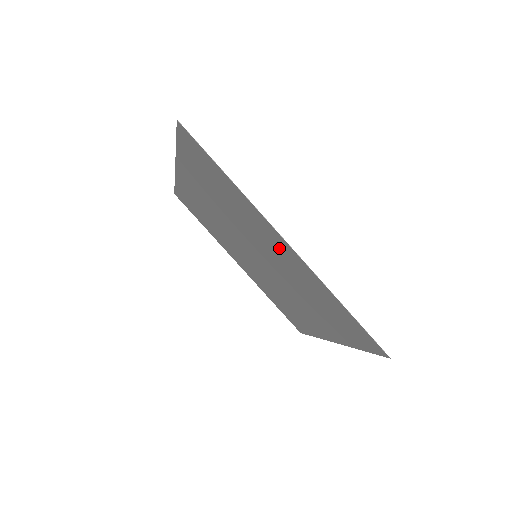
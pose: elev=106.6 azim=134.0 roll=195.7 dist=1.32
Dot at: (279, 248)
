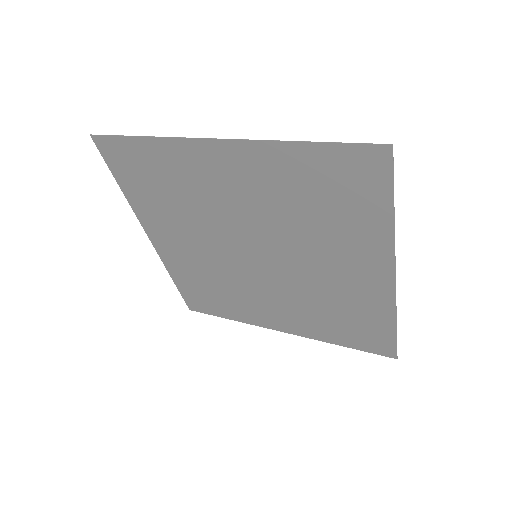
Dot at: (359, 274)
